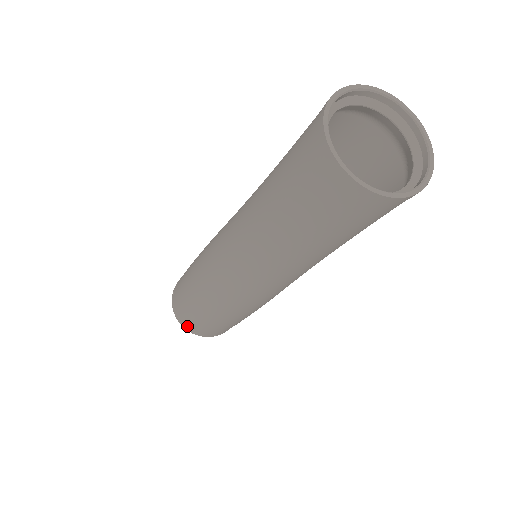
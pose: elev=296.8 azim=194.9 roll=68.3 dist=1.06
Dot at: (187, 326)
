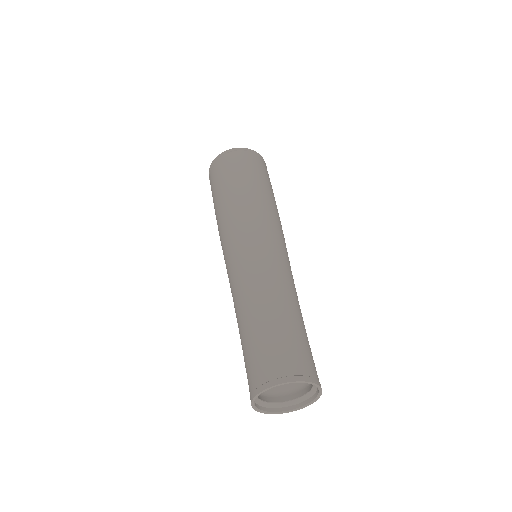
Dot at: (210, 177)
